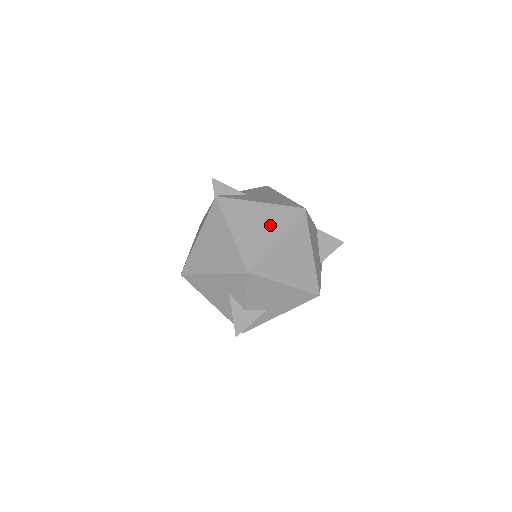
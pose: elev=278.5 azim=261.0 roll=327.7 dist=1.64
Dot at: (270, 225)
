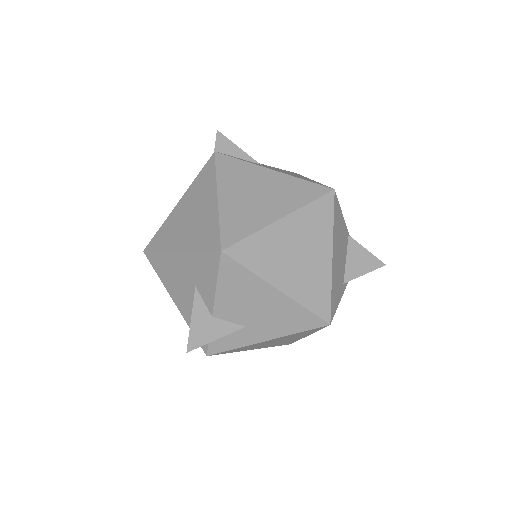
Dot at: (277, 199)
